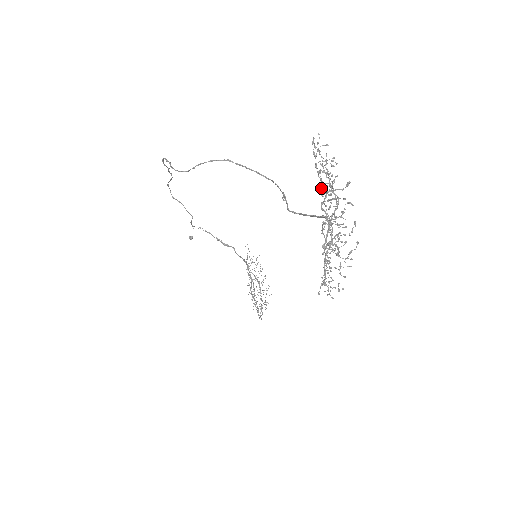
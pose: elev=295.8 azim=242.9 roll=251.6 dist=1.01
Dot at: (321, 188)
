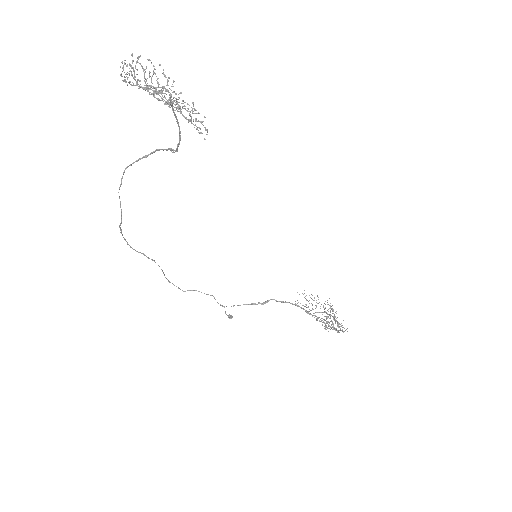
Dot at: (136, 84)
